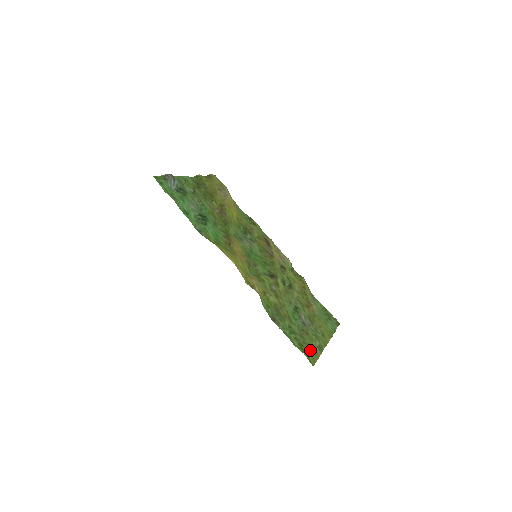
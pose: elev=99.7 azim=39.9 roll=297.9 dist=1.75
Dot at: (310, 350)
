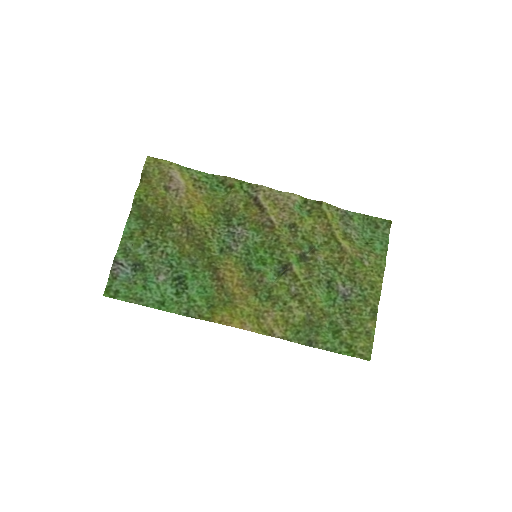
Dot at: (361, 341)
